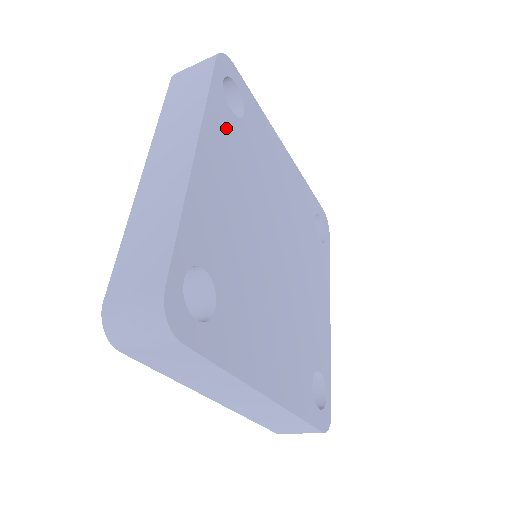
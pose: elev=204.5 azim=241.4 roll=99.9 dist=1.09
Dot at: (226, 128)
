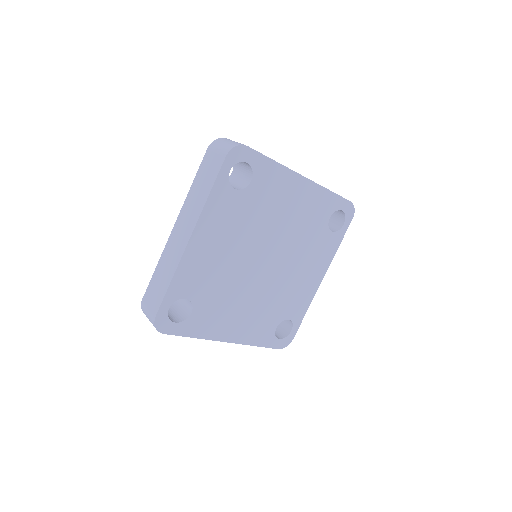
Dot at: (225, 206)
